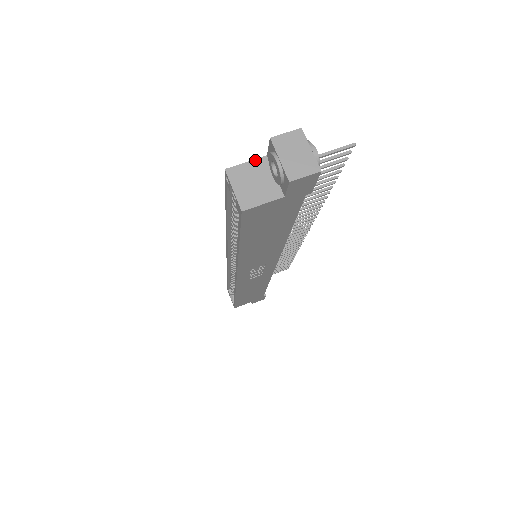
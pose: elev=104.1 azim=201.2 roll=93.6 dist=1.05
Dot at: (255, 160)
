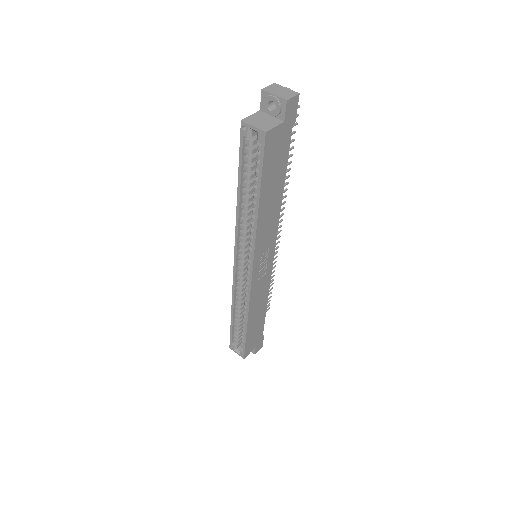
Dot at: (255, 113)
